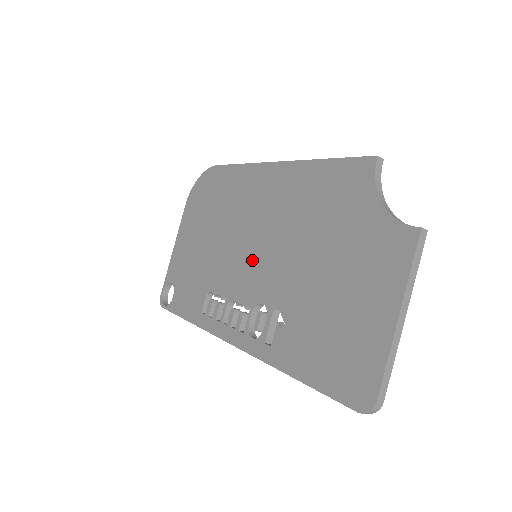
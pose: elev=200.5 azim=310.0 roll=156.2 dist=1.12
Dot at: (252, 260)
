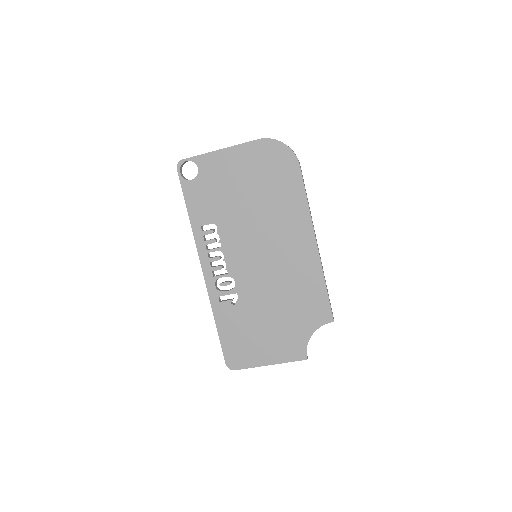
Dot at: (253, 258)
